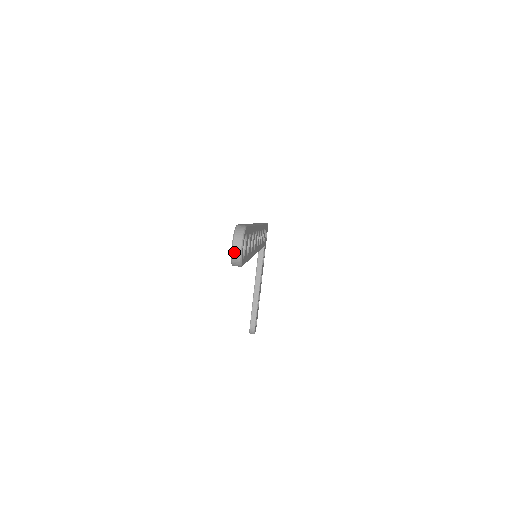
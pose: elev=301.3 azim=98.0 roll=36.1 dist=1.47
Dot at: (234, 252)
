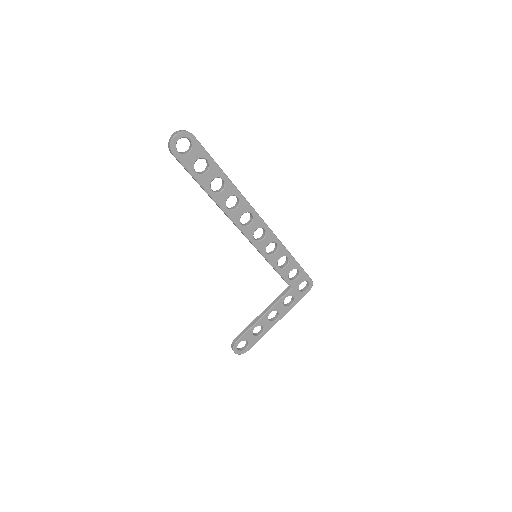
Dot at: (171, 137)
